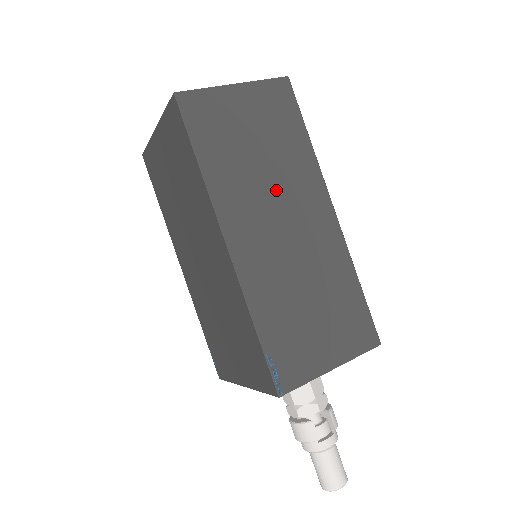
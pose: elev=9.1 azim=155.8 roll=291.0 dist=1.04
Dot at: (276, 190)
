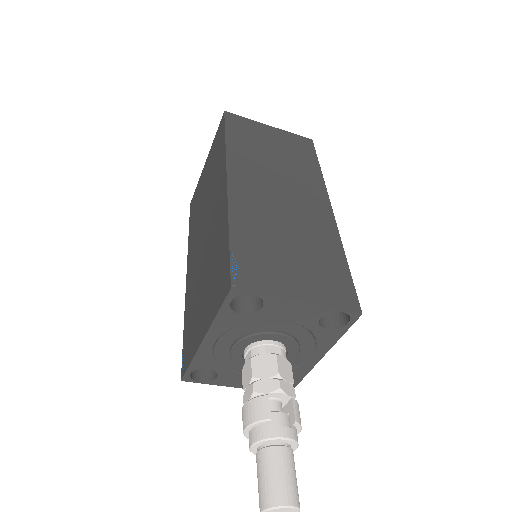
Dot at: (282, 177)
